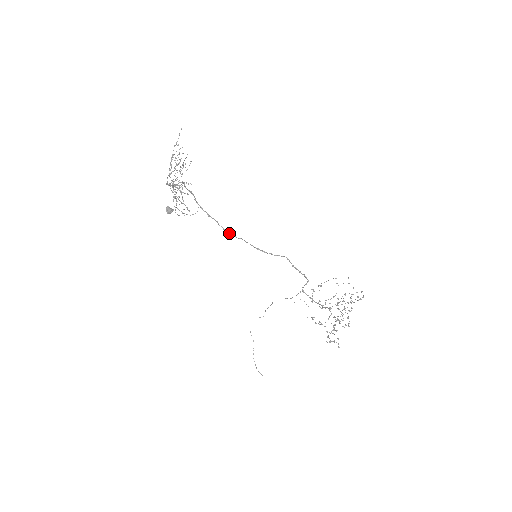
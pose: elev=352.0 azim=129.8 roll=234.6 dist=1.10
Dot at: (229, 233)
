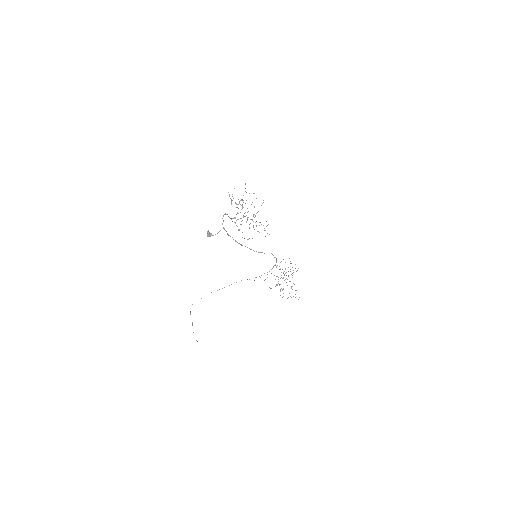
Dot at: occluded
